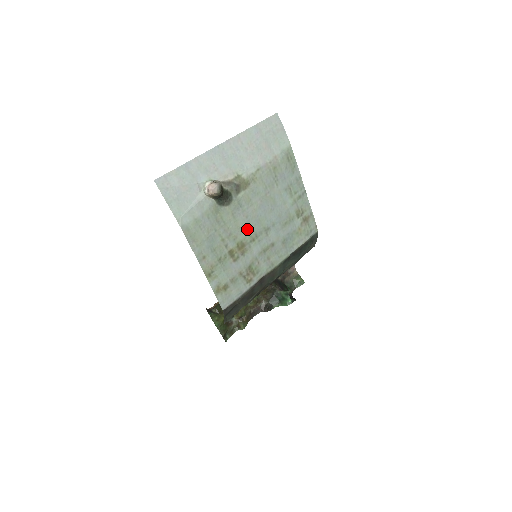
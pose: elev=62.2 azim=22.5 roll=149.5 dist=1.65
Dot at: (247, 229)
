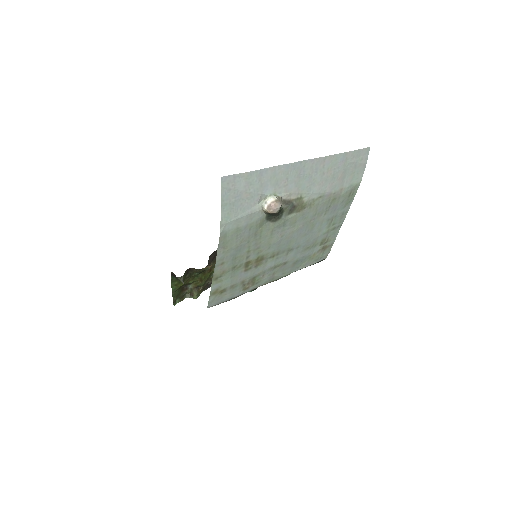
Dot at: (275, 246)
